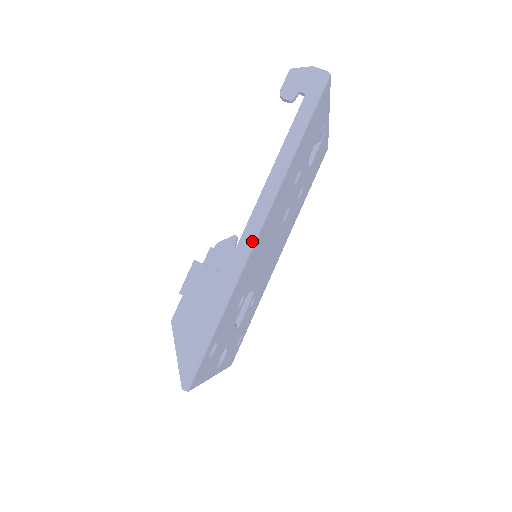
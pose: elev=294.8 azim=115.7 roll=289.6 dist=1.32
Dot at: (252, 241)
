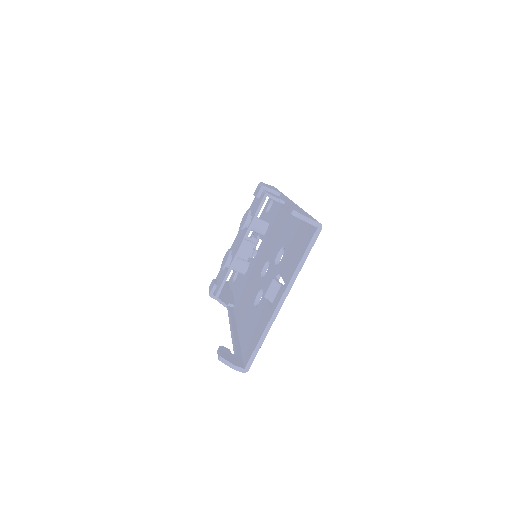
Dot at: occluded
